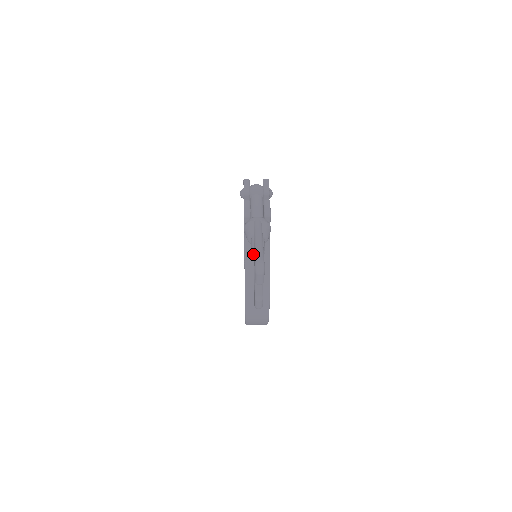
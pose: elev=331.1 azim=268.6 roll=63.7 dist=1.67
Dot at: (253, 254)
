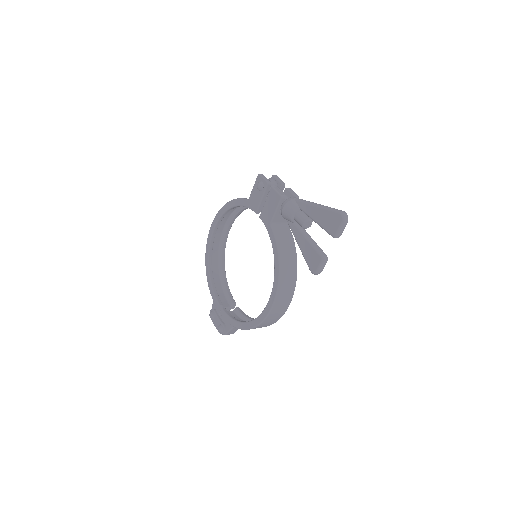
Dot at: (305, 225)
